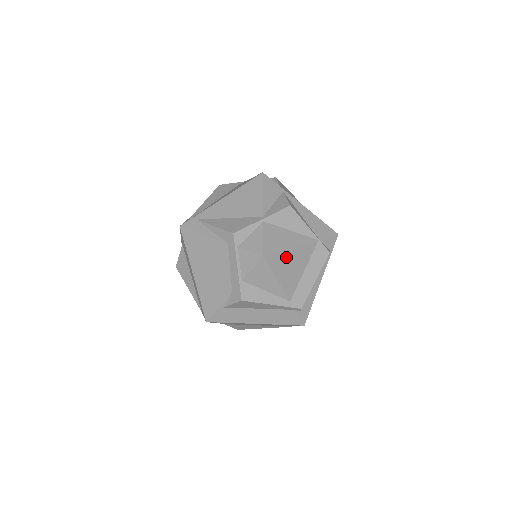
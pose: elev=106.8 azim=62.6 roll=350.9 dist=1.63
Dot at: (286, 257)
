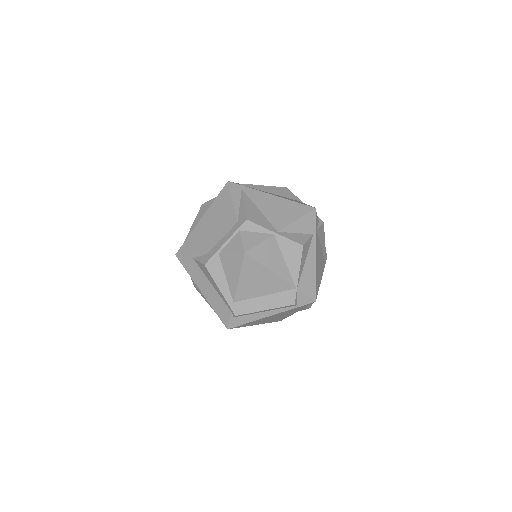
Dot at: (261, 272)
